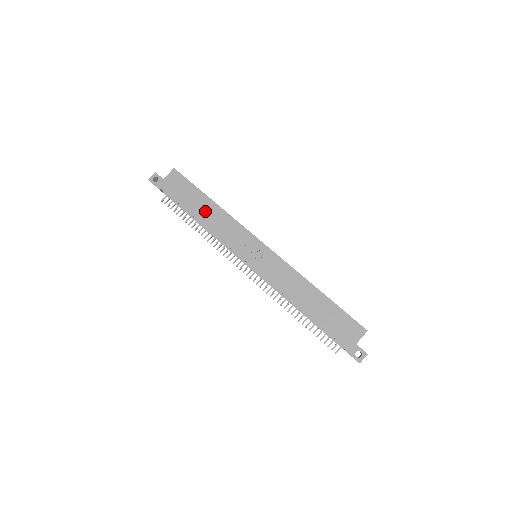
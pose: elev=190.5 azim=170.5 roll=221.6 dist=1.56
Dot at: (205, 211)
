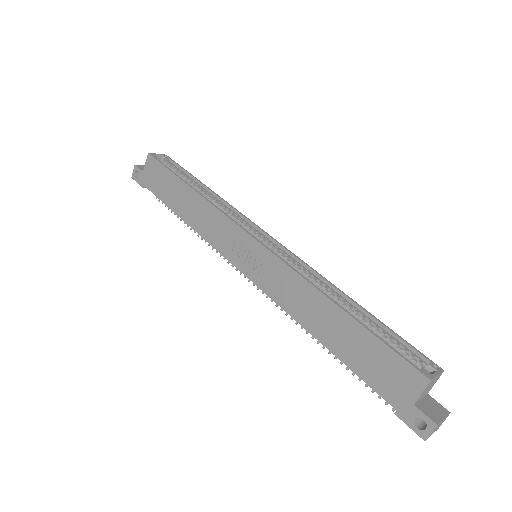
Dot at: (185, 204)
